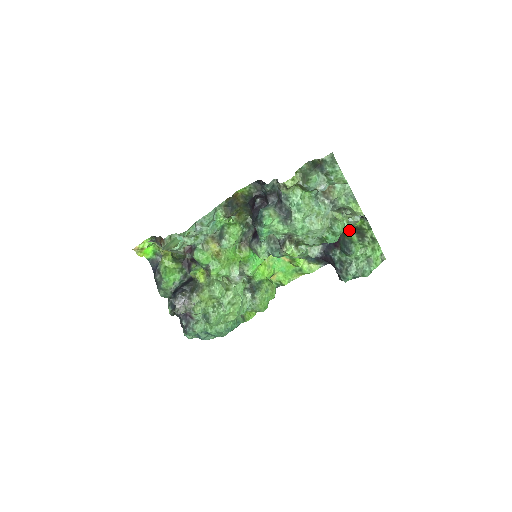
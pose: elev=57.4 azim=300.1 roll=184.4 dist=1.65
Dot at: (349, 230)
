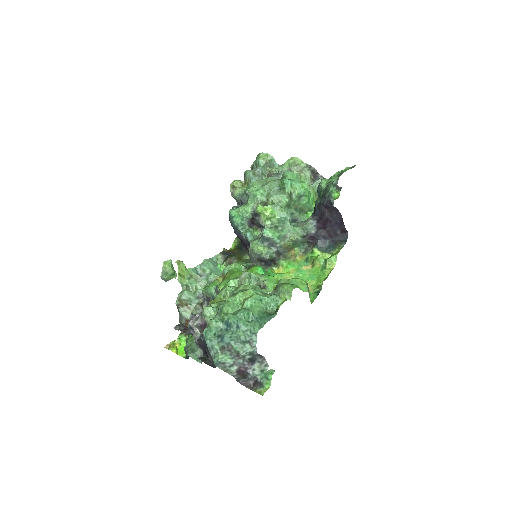
Dot at: occluded
